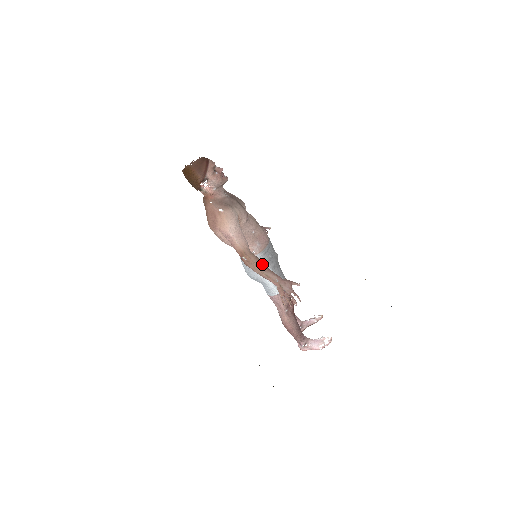
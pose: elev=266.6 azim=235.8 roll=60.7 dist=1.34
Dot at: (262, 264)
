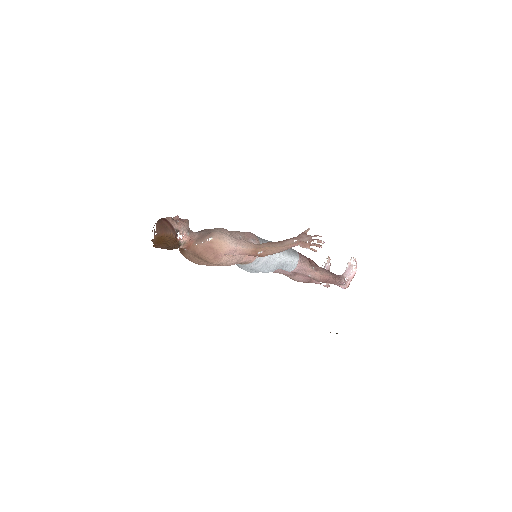
Dot at: (274, 243)
